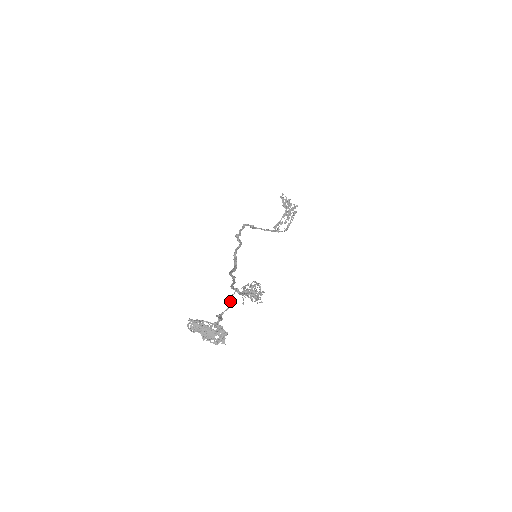
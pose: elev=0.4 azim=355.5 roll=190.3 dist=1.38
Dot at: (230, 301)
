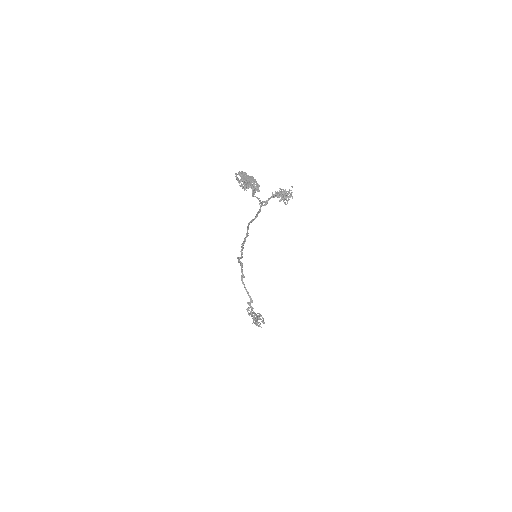
Dot at: (260, 201)
